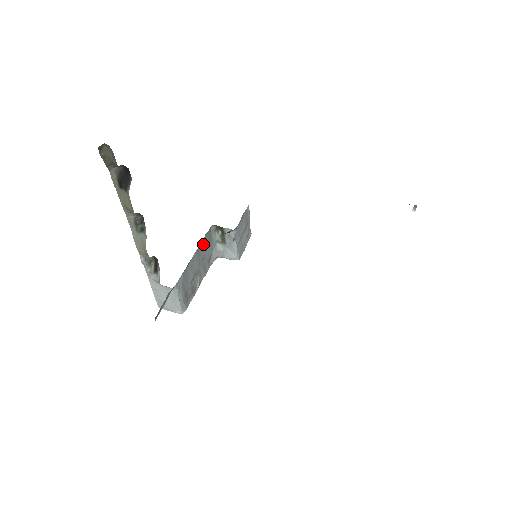
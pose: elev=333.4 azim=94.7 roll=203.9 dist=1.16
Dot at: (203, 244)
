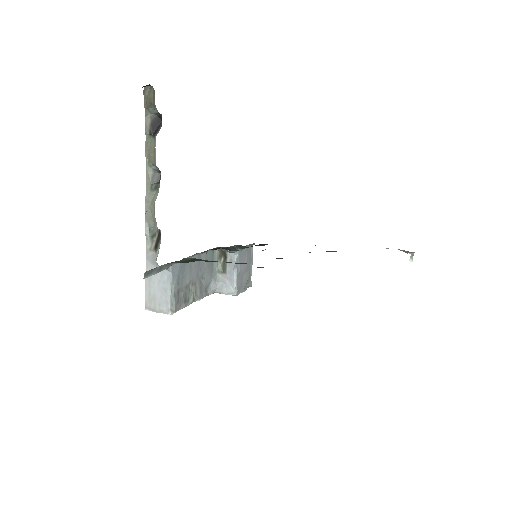
Dot at: (205, 259)
